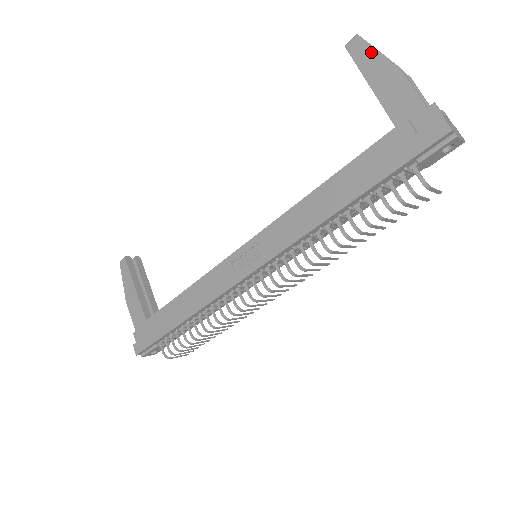
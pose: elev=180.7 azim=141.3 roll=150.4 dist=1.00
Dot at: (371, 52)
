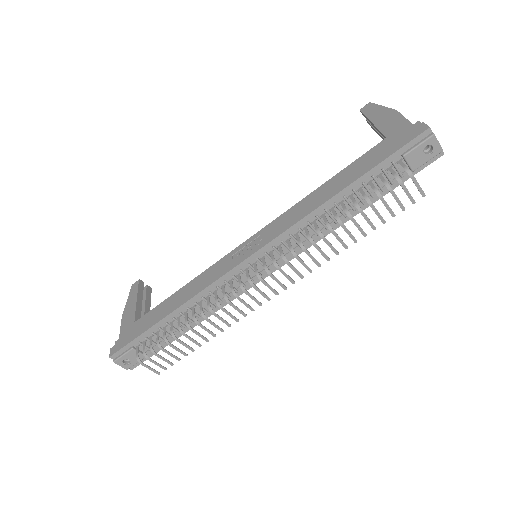
Dot at: (377, 108)
